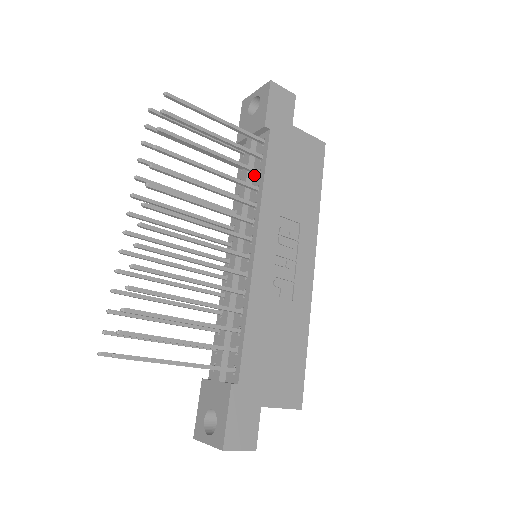
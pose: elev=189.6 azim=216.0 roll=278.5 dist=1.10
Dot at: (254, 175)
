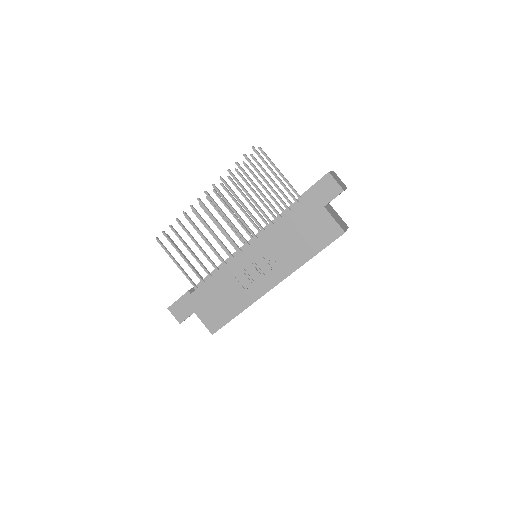
Dot at: occluded
